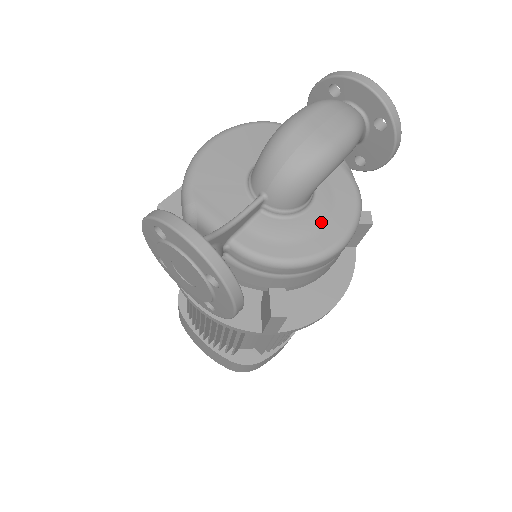
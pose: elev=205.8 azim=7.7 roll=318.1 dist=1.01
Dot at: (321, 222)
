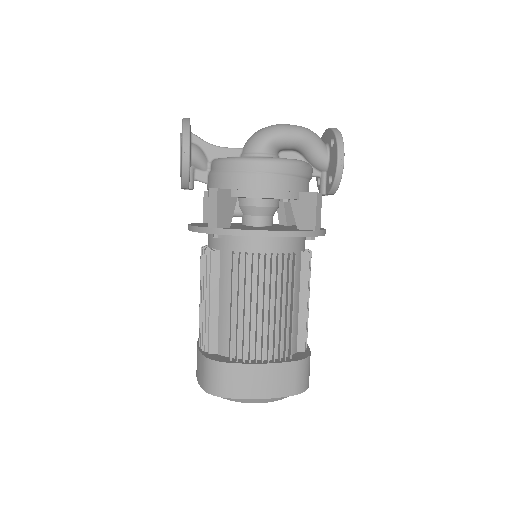
Dot at: occluded
